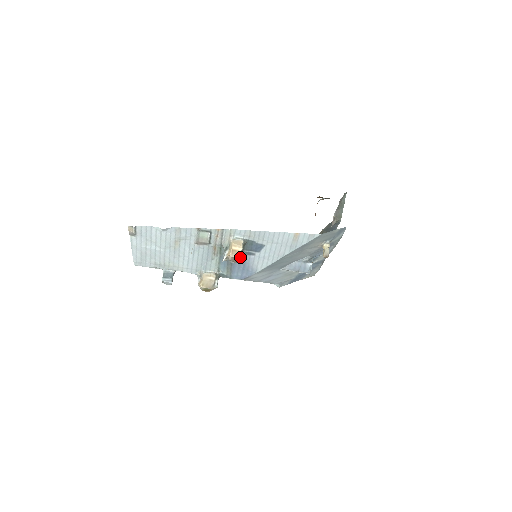
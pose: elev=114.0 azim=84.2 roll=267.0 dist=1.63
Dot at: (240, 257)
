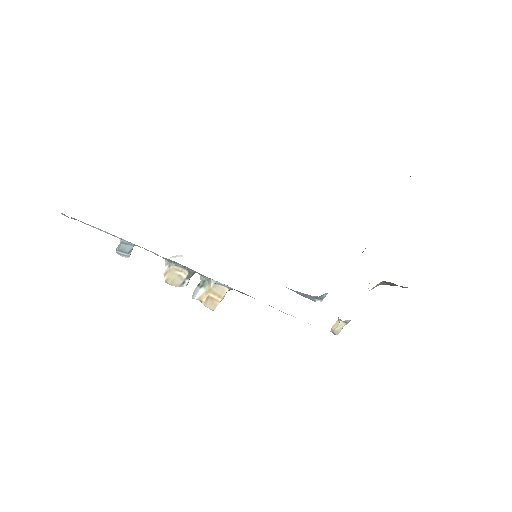
Dot at: (215, 308)
